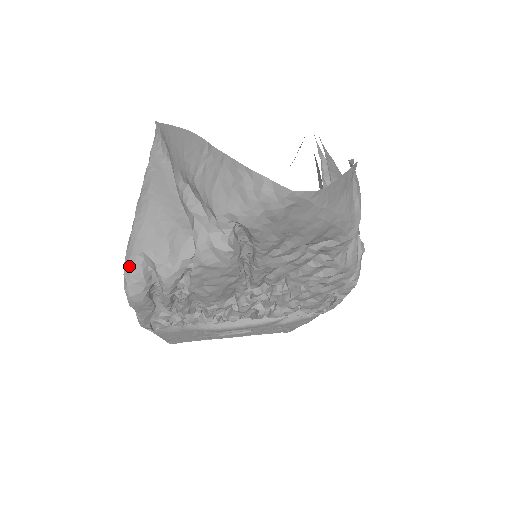
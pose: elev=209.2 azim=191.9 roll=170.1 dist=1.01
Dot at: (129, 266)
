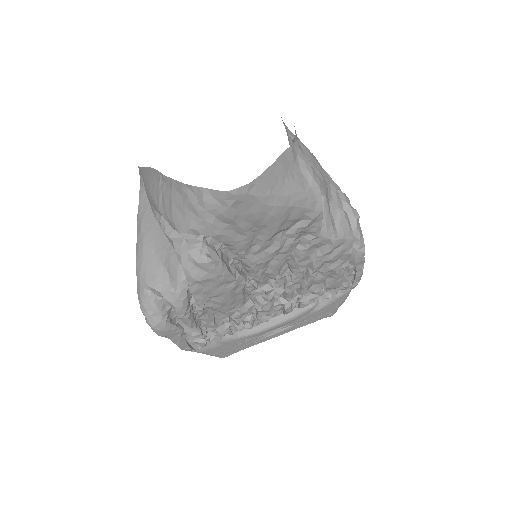
Dot at: (142, 301)
